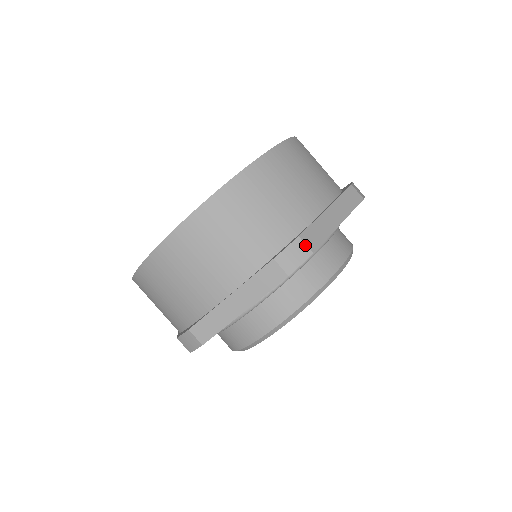
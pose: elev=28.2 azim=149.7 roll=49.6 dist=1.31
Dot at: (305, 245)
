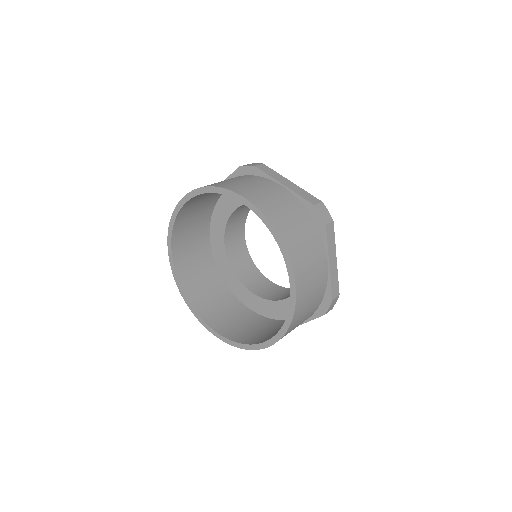
Dot at: (336, 298)
